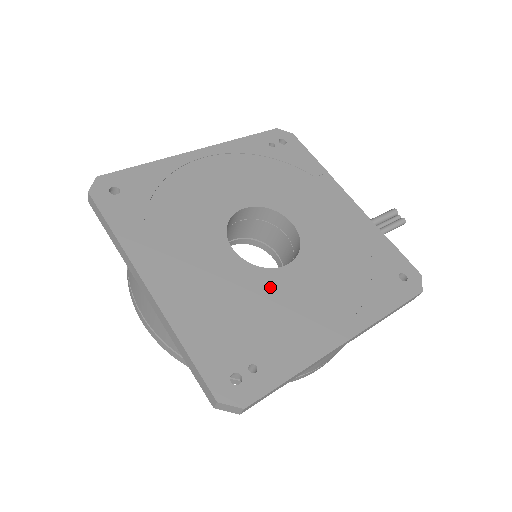
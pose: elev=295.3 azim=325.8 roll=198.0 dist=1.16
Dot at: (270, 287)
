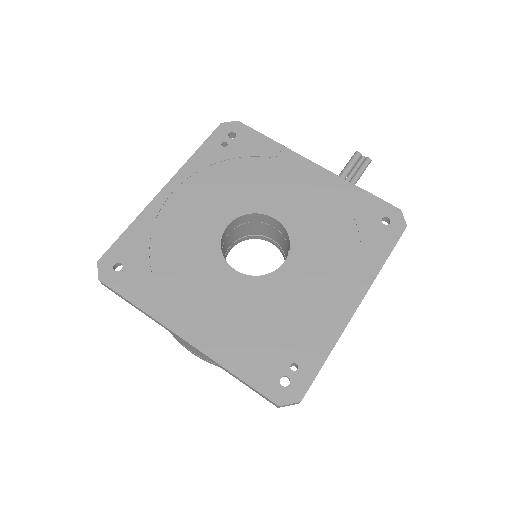
Dot at: (279, 289)
